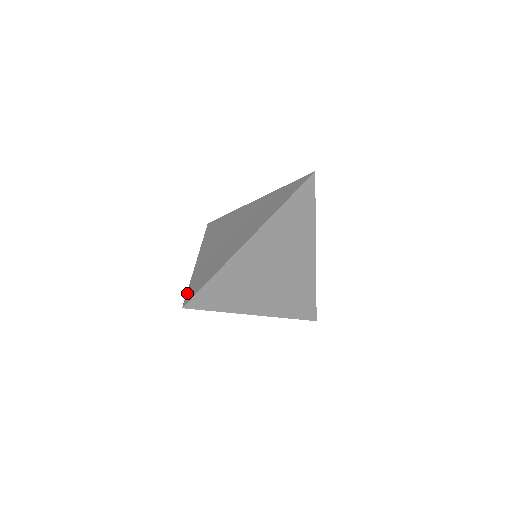
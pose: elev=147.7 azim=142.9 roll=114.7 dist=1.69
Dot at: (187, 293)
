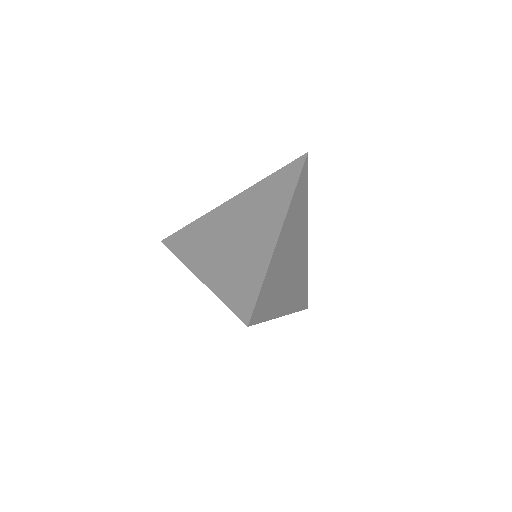
Dot at: (234, 311)
